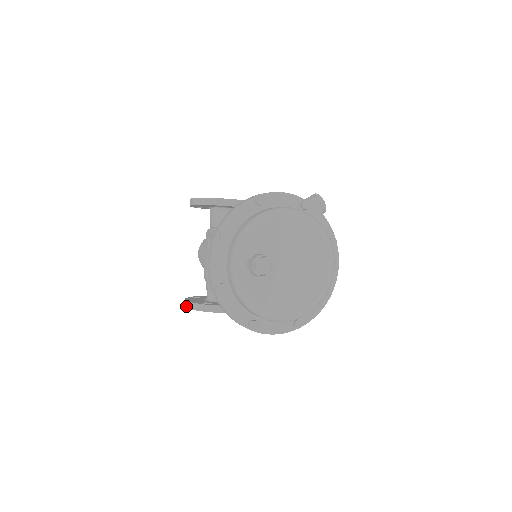
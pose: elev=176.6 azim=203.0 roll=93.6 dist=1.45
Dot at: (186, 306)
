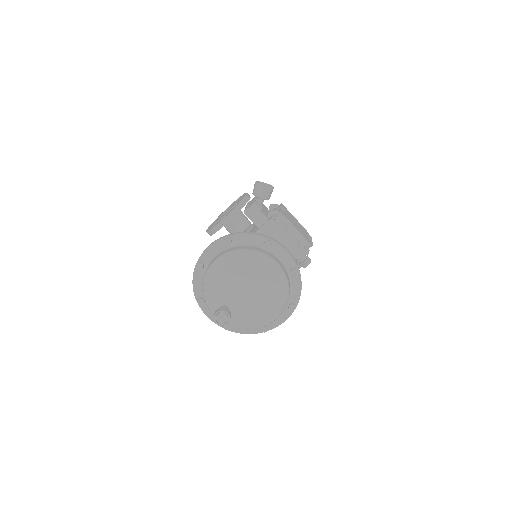
Dot at: occluded
